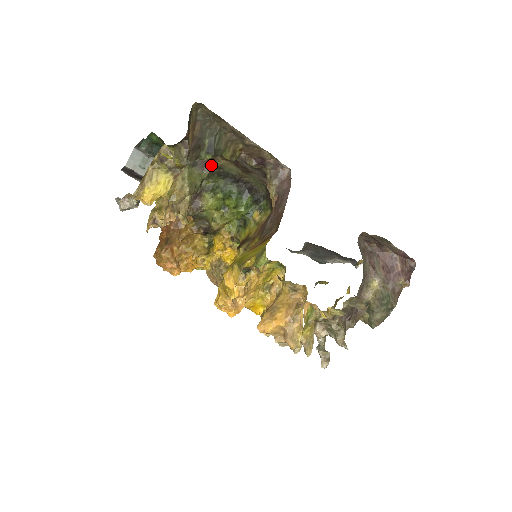
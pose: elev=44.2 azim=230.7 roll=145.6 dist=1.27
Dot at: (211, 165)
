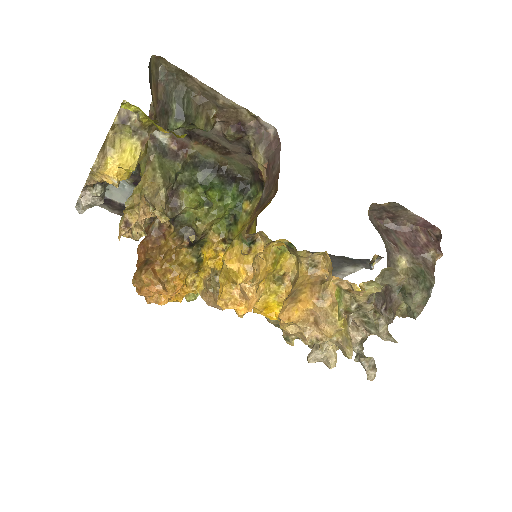
Dot at: (184, 154)
